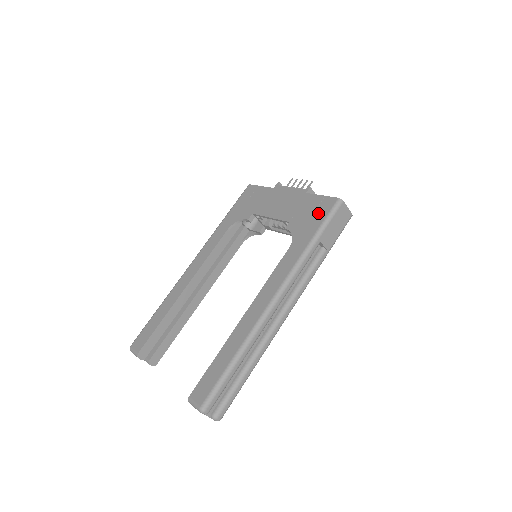
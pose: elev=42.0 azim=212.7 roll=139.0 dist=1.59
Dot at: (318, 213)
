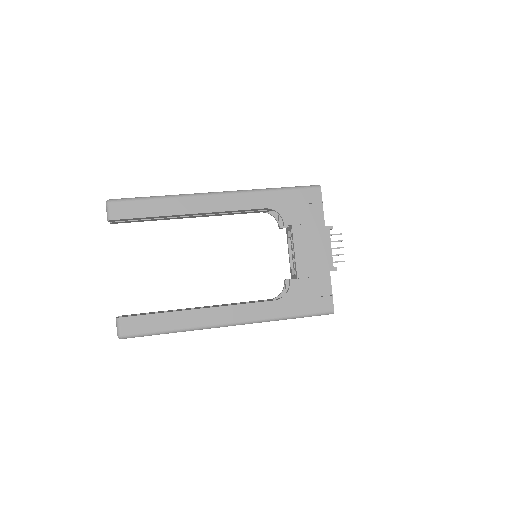
Dot at: (315, 302)
